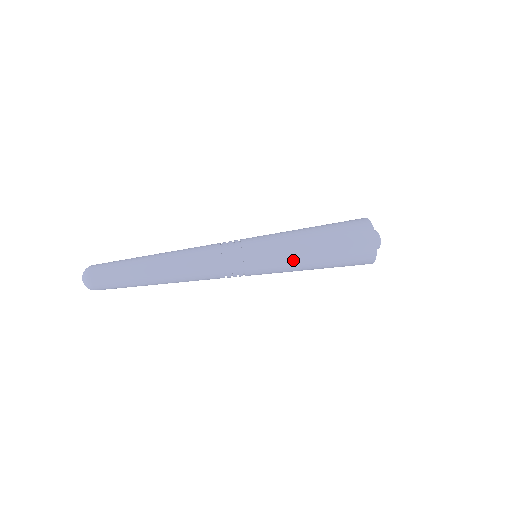
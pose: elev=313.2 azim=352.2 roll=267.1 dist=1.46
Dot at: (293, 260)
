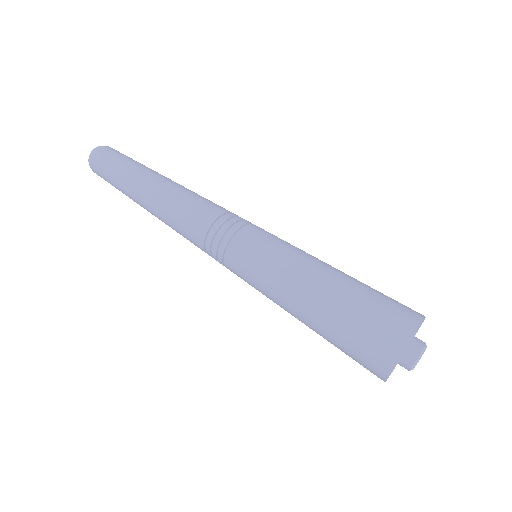
Dot at: (279, 305)
